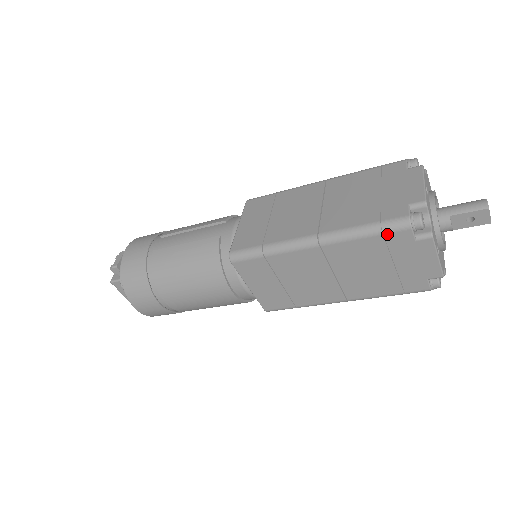
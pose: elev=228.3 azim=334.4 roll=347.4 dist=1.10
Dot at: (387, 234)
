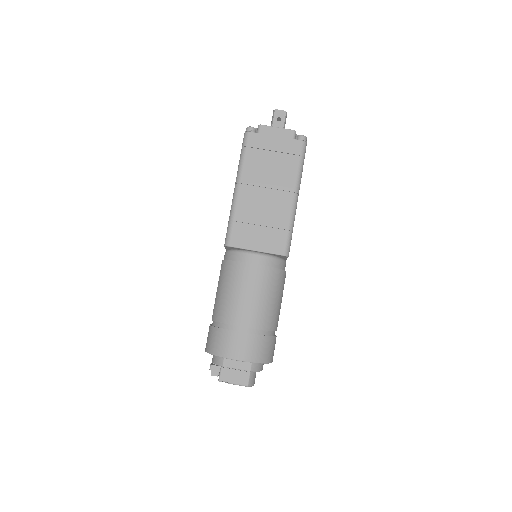
Dot at: (248, 145)
